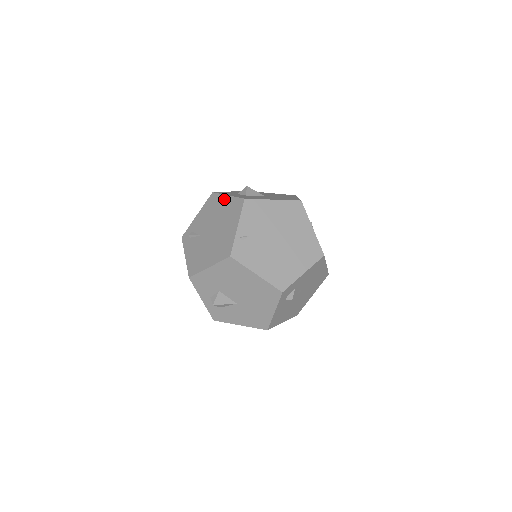
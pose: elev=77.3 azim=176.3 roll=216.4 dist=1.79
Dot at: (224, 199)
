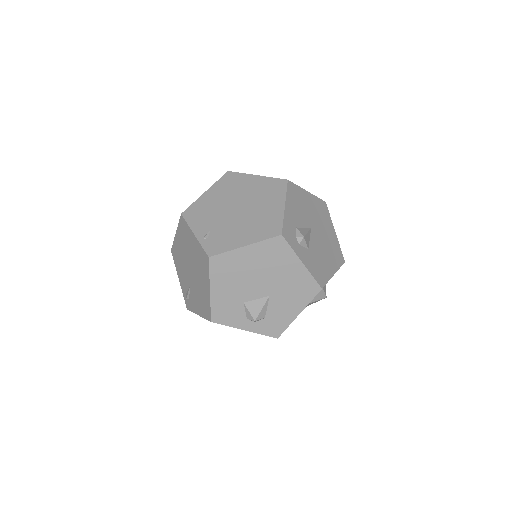
Dot at: (176, 239)
